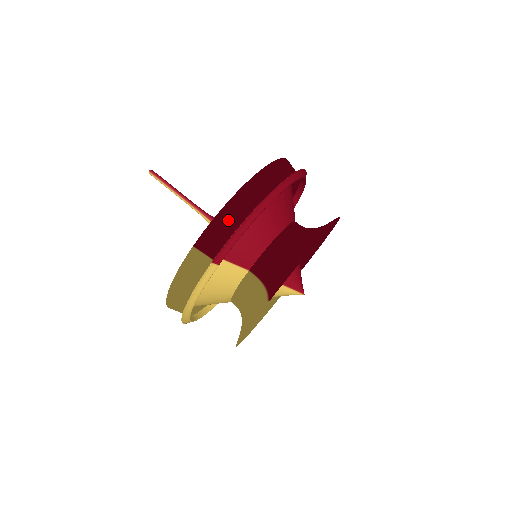
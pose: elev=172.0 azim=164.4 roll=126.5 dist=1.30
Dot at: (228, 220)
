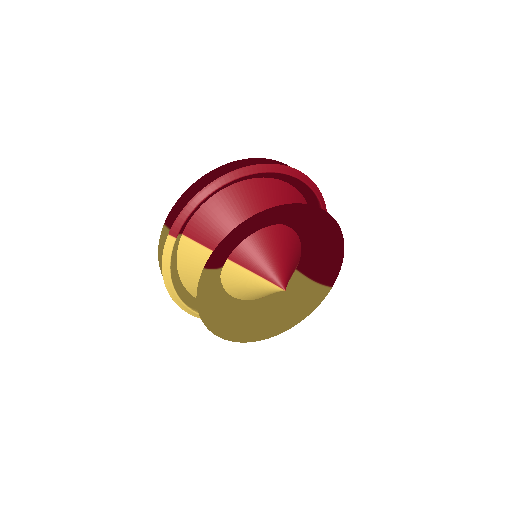
Dot at: (188, 200)
